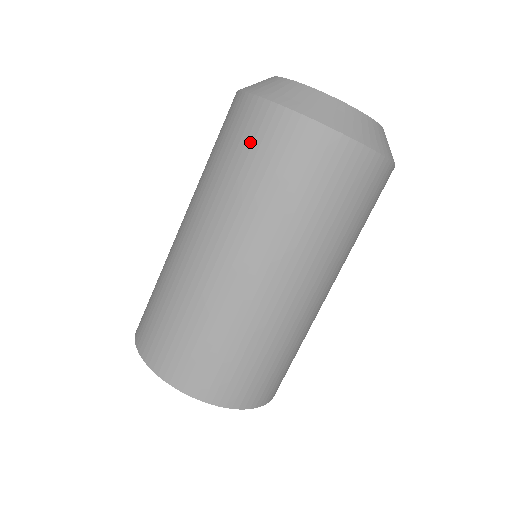
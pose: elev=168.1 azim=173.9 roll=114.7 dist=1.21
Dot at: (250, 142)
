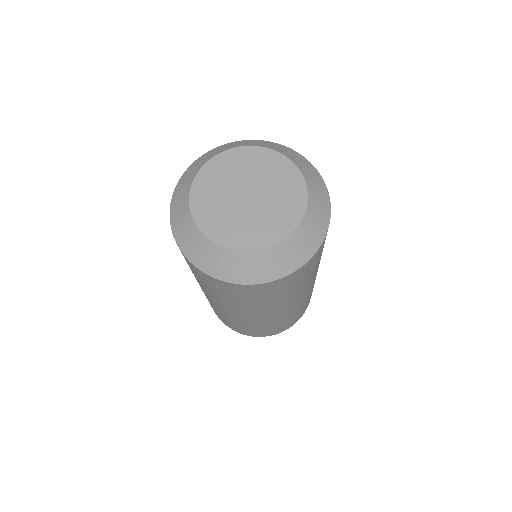
Dot at: (194, 271)
